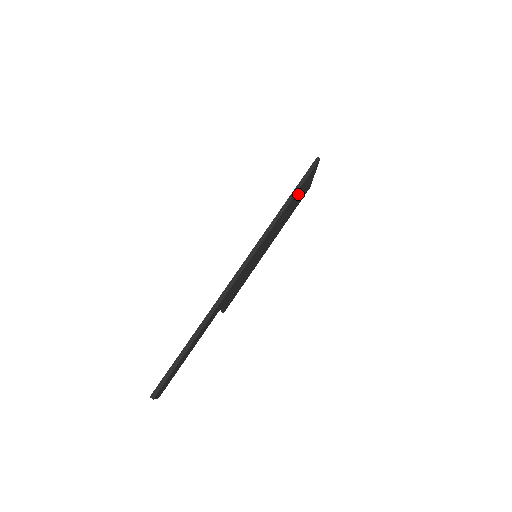
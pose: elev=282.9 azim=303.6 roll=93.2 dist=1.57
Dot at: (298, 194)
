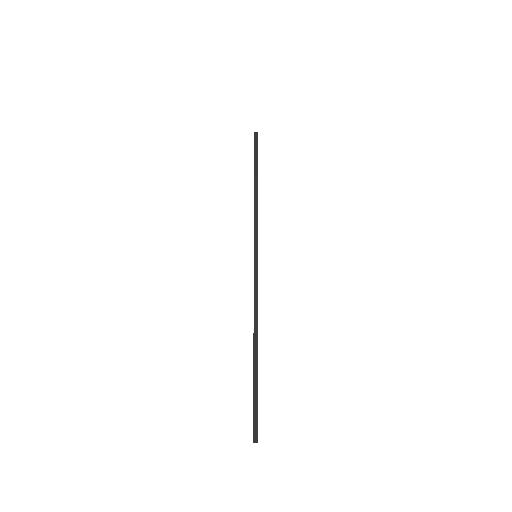
Dot at: occluded
